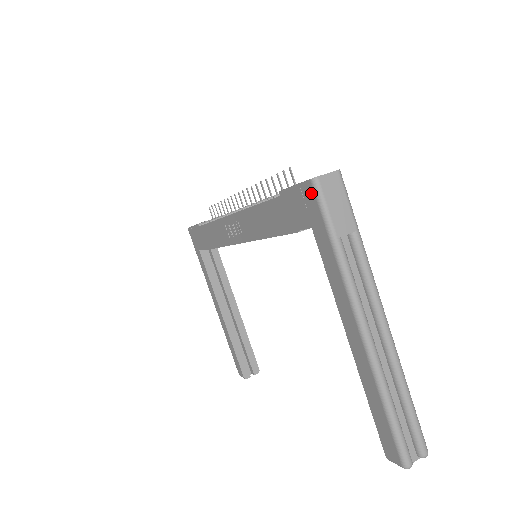
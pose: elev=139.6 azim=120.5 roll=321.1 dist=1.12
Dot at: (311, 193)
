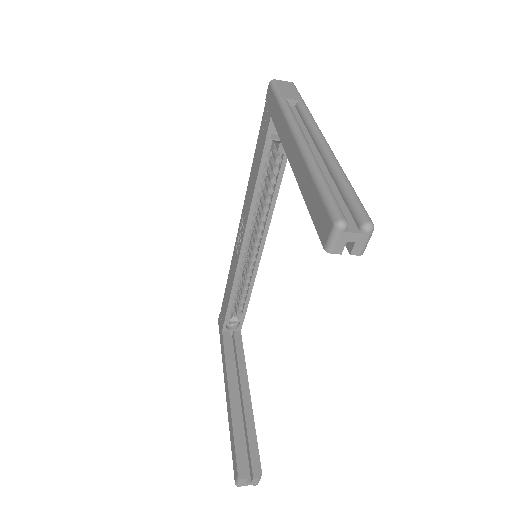
Dot at: (269, 91)
